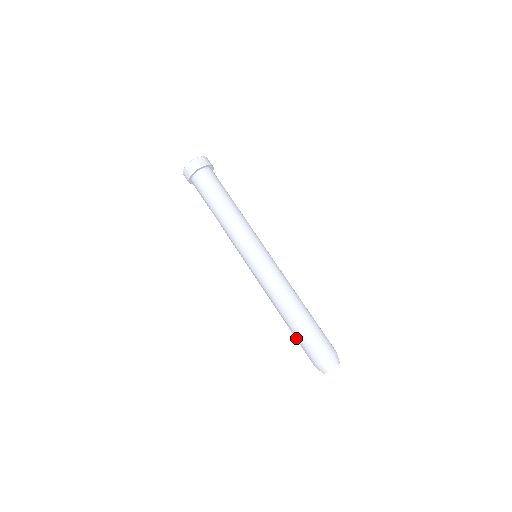
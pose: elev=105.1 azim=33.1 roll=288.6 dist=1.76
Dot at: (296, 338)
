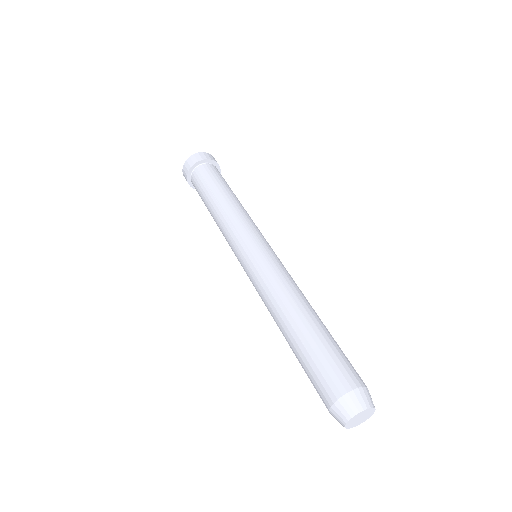
Dot at: (302, 367)
